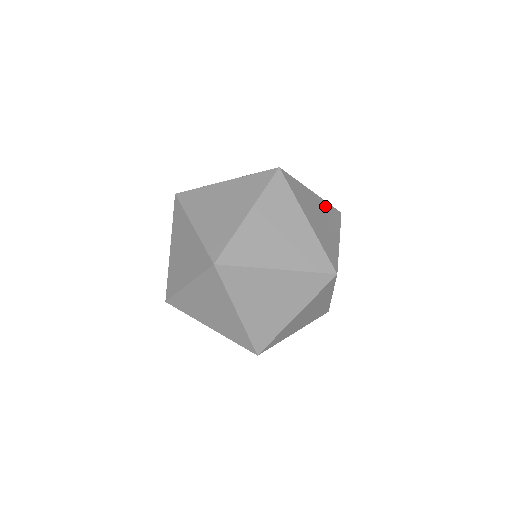
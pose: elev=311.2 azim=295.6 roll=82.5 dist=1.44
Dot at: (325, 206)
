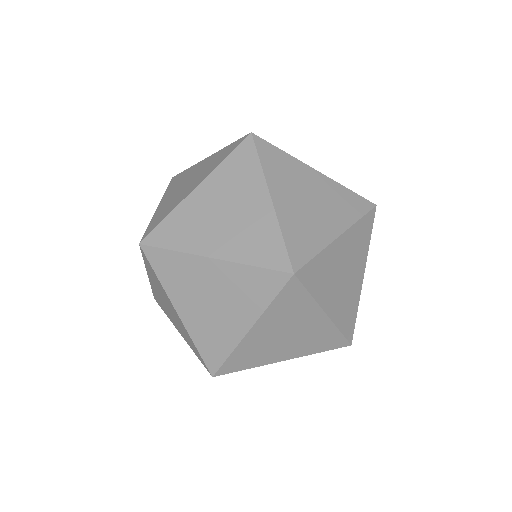
Dot at: occluded
